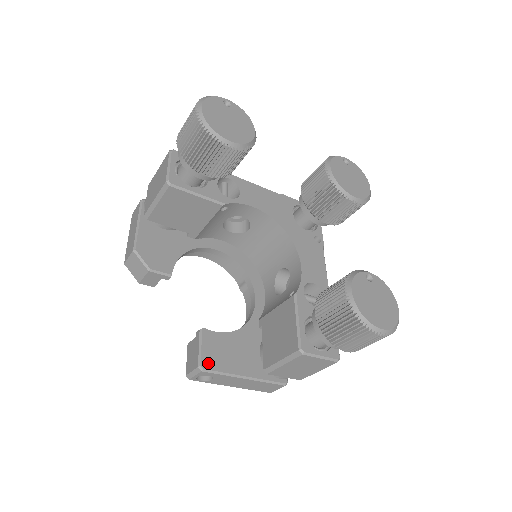
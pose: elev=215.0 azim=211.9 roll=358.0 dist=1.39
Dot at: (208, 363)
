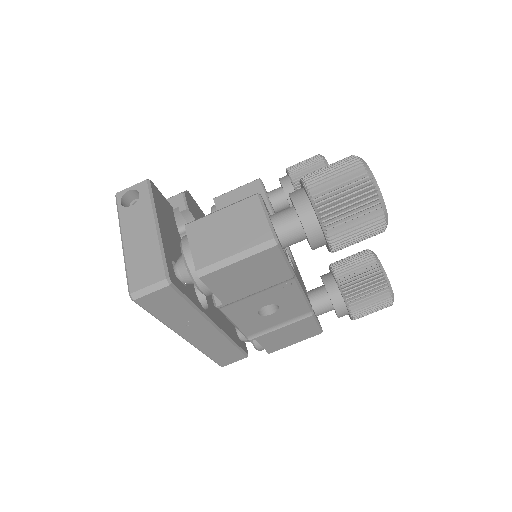
Dot at: (155, 190)
